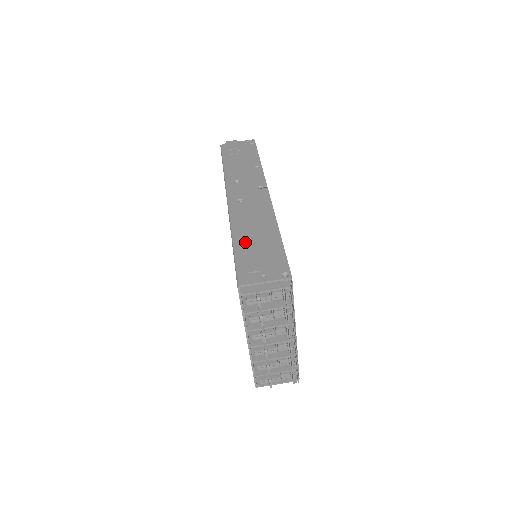
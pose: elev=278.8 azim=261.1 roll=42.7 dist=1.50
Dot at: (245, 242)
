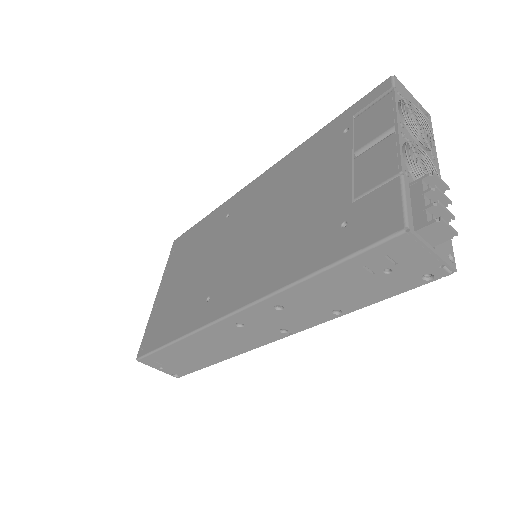
Dot at: (181, 350)
